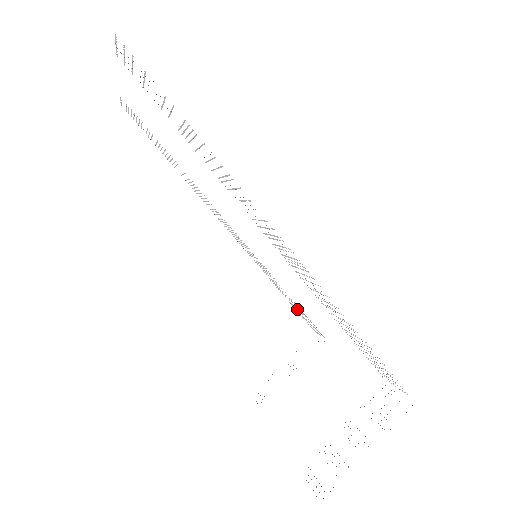
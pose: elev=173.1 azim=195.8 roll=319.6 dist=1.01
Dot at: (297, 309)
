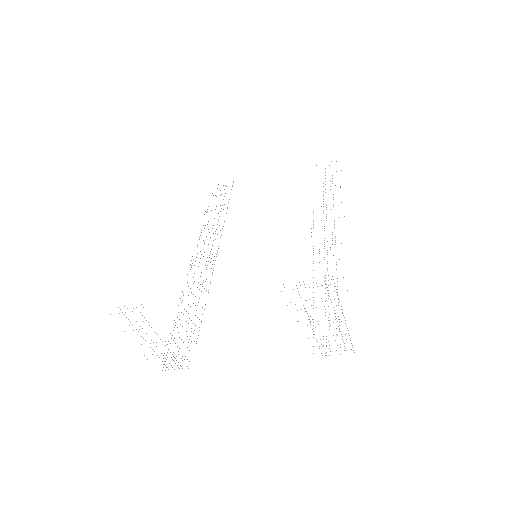
Dot at: occluded
